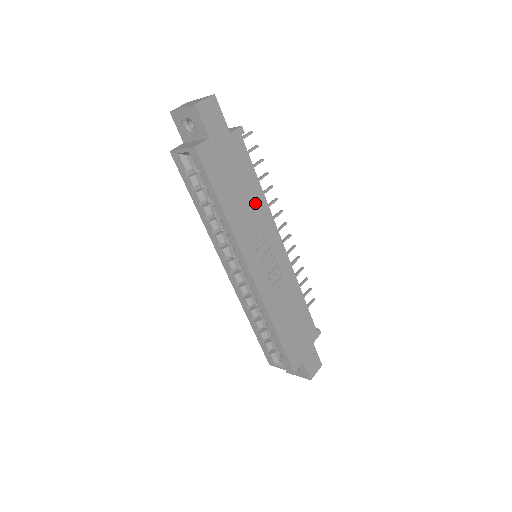
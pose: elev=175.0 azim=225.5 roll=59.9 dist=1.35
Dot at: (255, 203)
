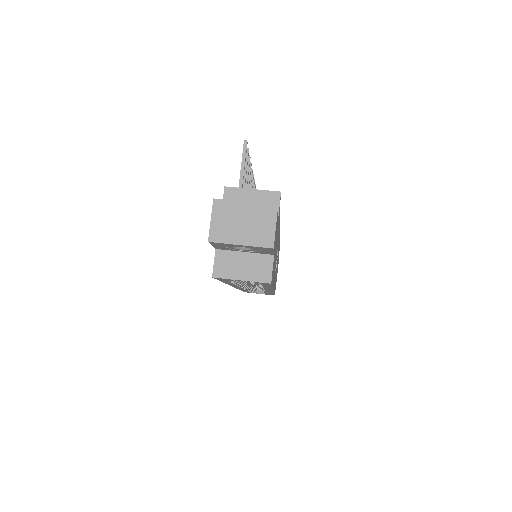
Dot at: occluded
